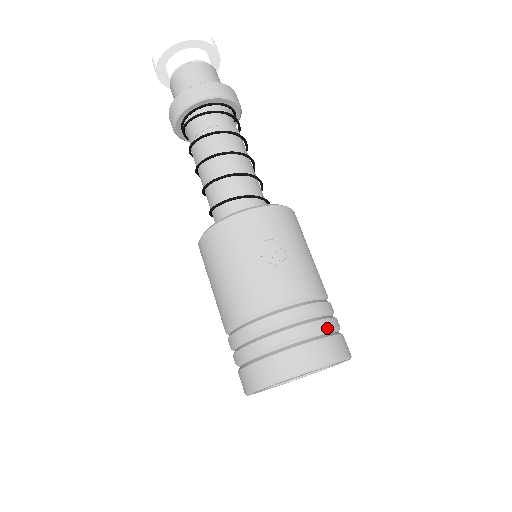
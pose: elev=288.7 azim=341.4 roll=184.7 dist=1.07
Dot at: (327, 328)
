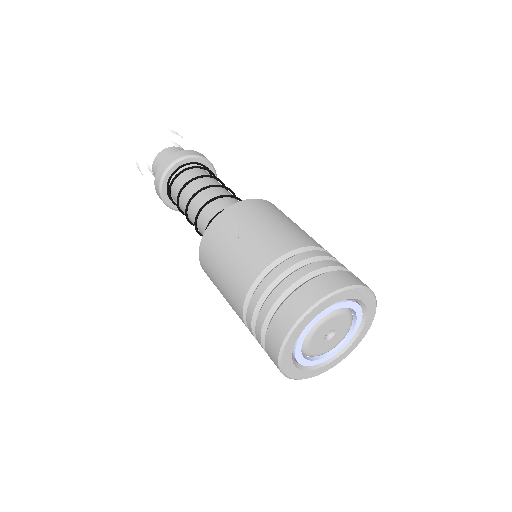
Dot at: (324, 267)
